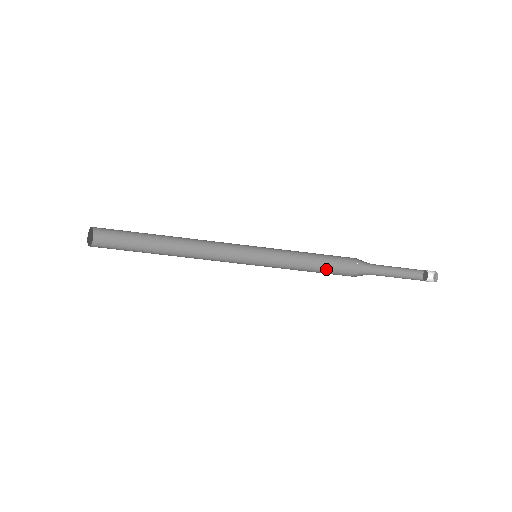
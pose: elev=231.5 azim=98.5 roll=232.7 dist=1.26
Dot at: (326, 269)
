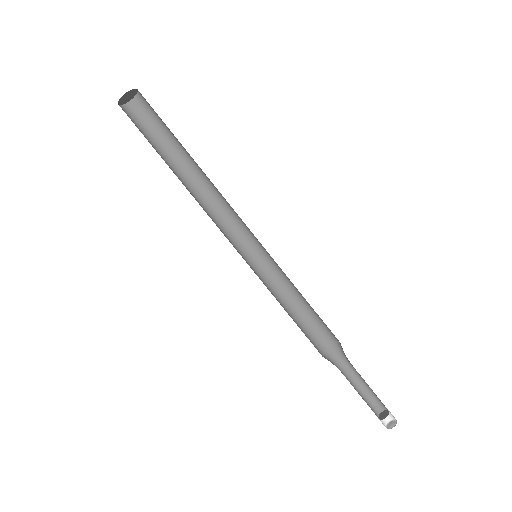
Dot at: (303, 331)
